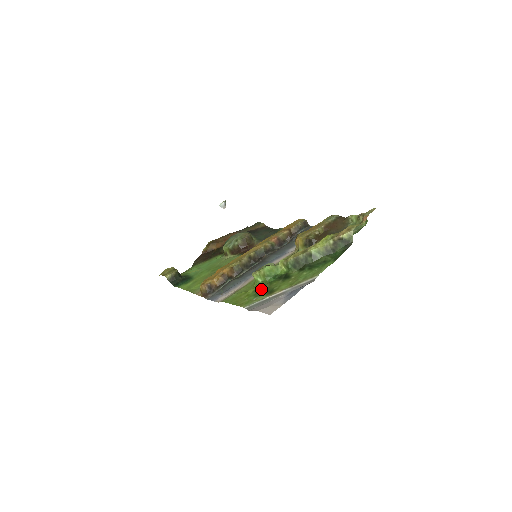
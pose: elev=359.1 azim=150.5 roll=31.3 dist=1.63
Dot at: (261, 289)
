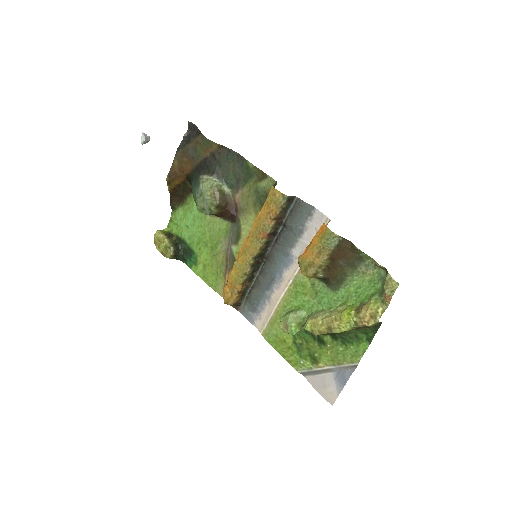
Dot at: (300, 346)
